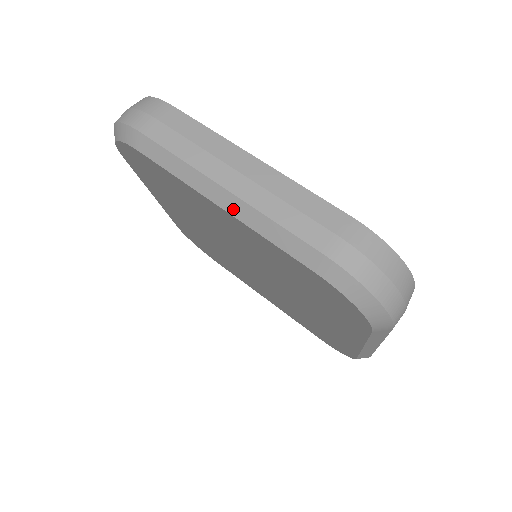
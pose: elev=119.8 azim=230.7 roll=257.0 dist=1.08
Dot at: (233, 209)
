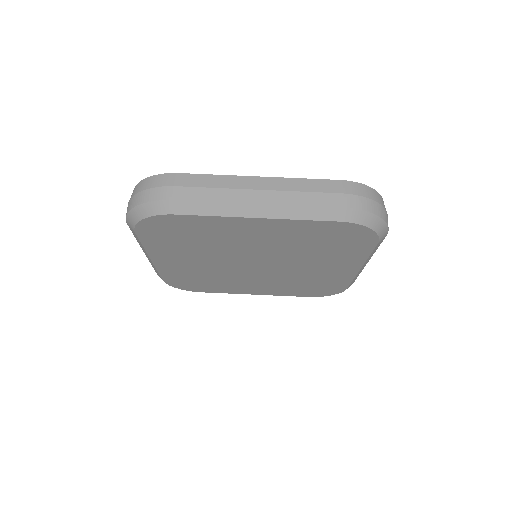
Dot at: (269, 214)
